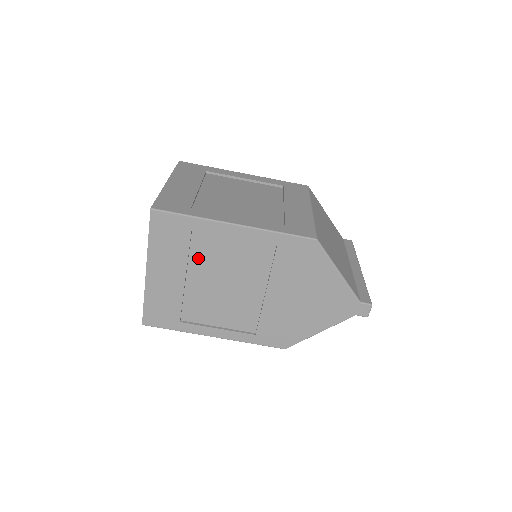
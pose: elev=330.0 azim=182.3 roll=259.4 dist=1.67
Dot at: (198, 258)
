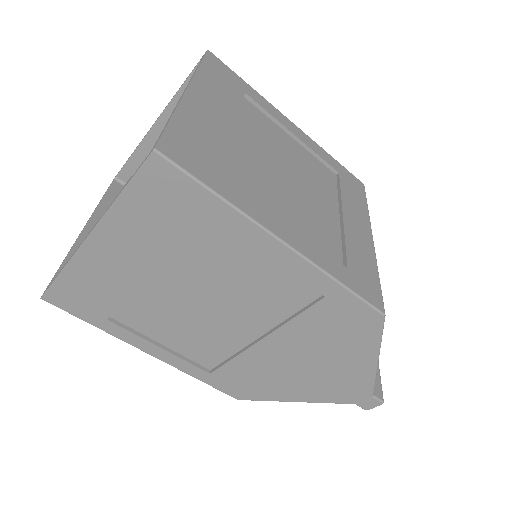
Dot at: (190, 256)
